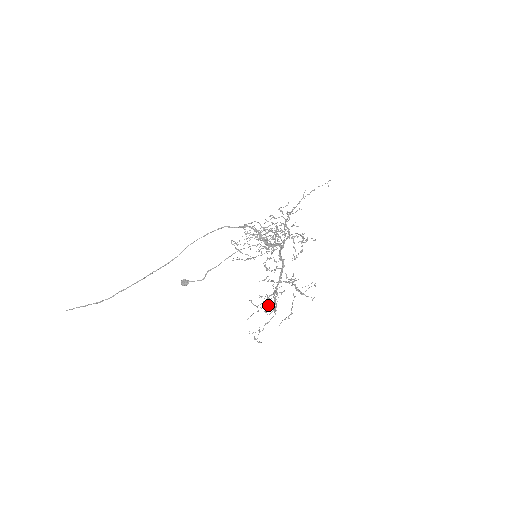
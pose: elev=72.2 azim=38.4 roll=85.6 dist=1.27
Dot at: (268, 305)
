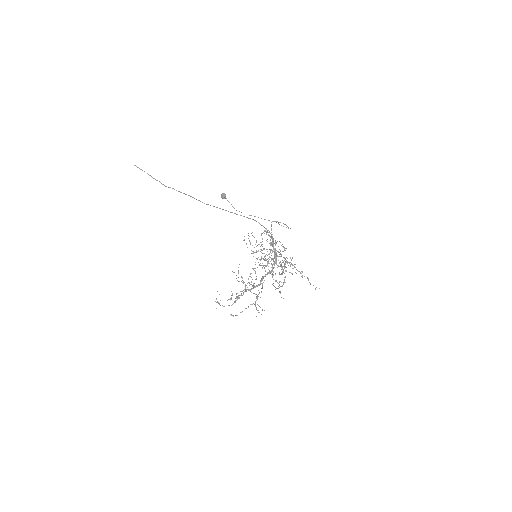
Dot at: (231, 298)
